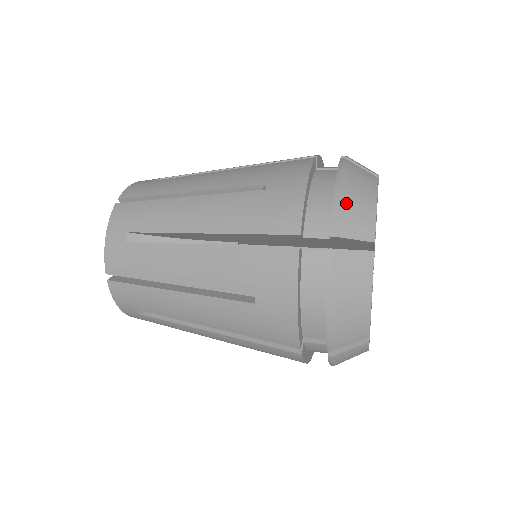
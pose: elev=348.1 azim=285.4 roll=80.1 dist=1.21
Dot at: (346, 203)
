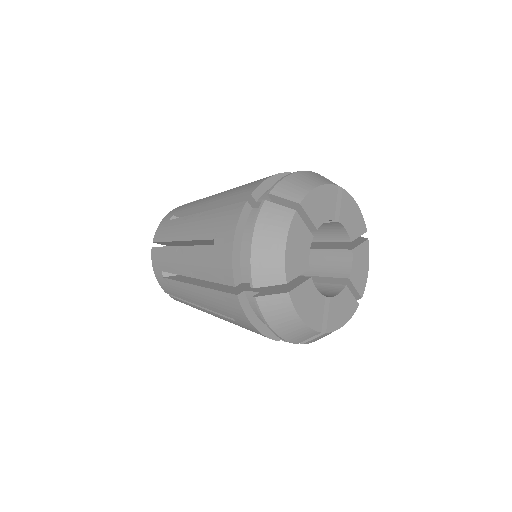
Dot at: (258, 258)
